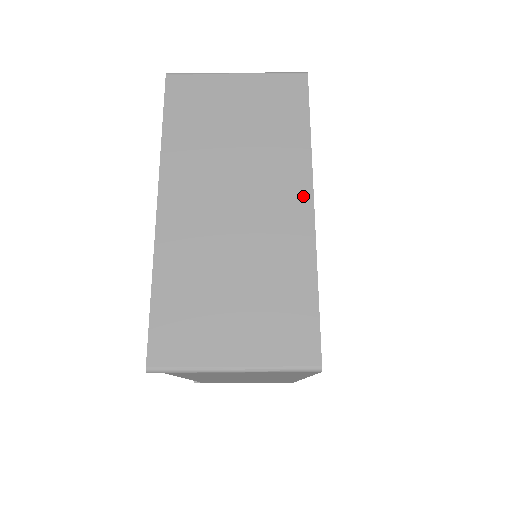
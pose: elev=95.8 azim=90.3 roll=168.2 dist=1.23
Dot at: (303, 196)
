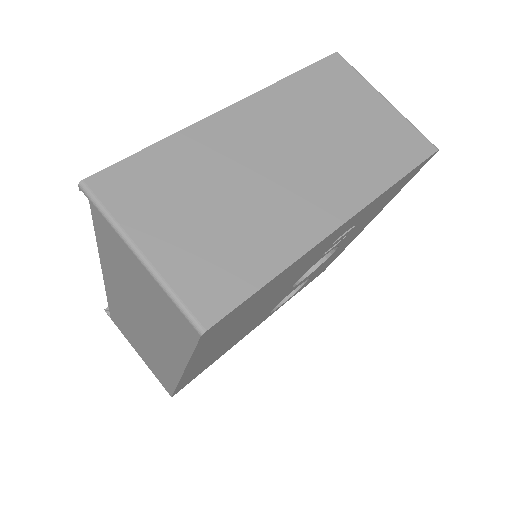
Dot at: (341, 211)
